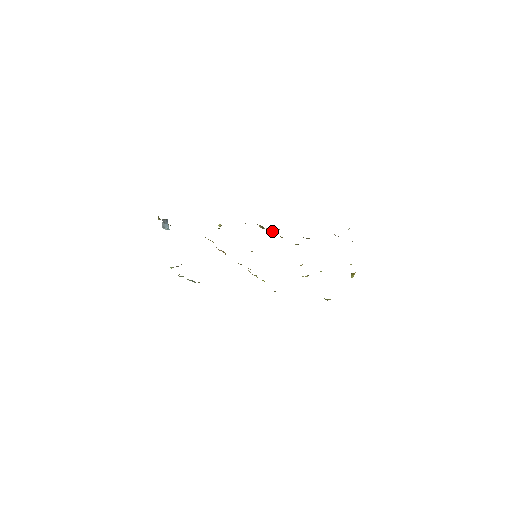
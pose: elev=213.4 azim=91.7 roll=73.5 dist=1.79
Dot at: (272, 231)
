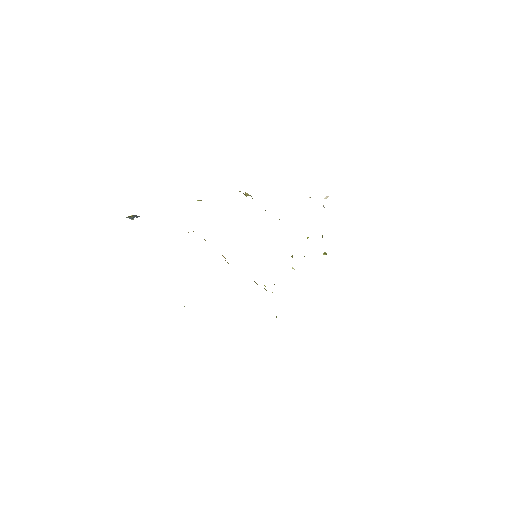
Dot at: occluded
